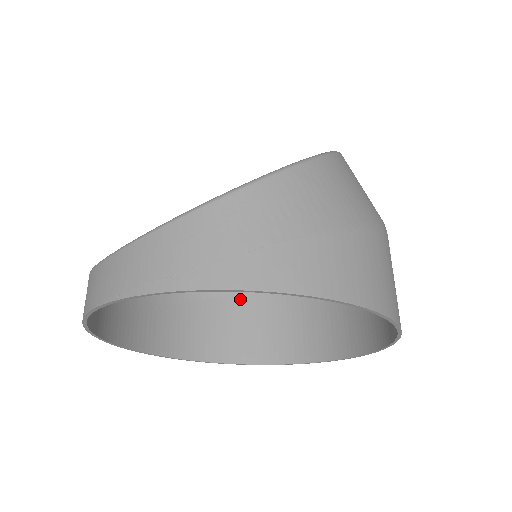
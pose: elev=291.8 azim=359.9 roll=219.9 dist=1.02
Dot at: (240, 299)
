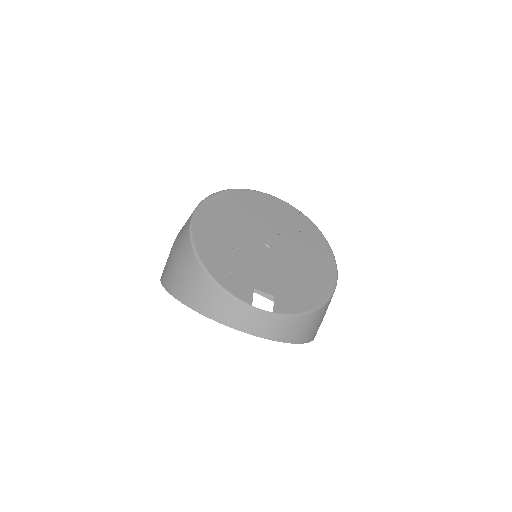
Dot at: occluded
